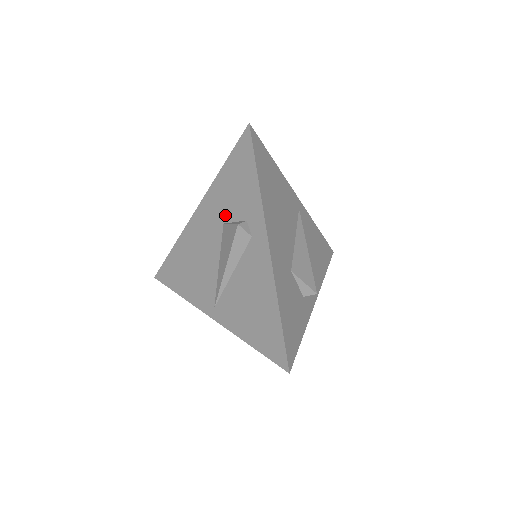
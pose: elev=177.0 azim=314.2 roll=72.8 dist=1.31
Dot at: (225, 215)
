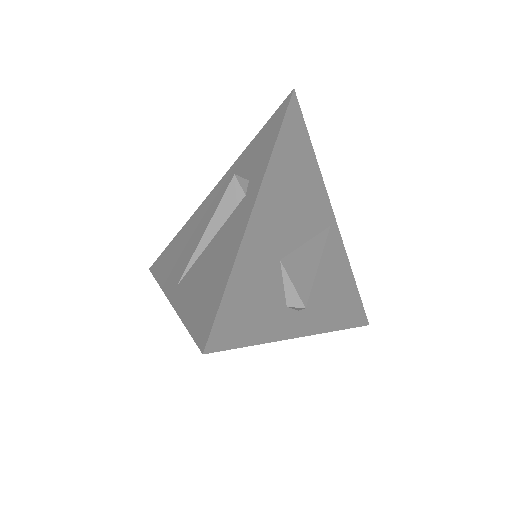
Dot at: occluded
